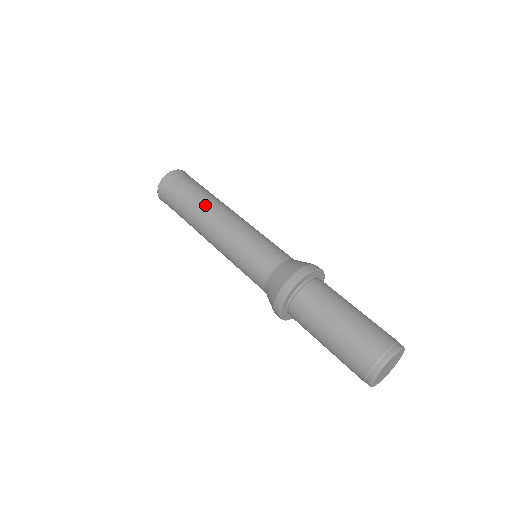
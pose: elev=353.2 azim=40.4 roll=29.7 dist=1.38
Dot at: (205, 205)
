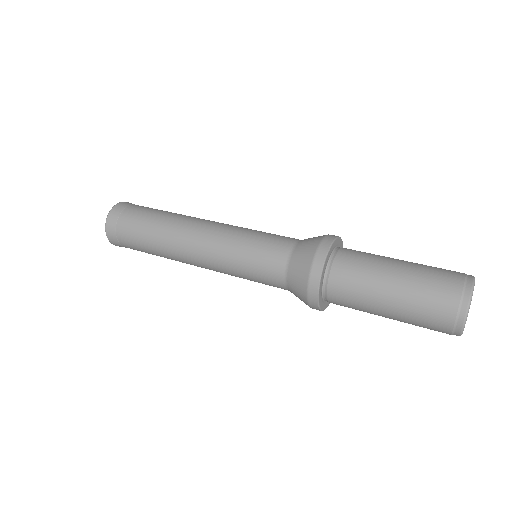
Dot at: (180, 216)
